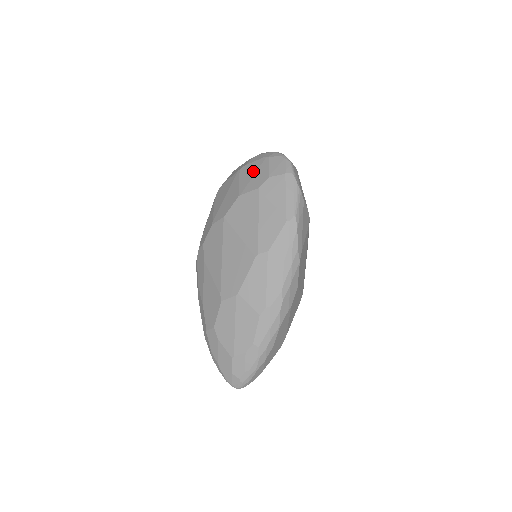
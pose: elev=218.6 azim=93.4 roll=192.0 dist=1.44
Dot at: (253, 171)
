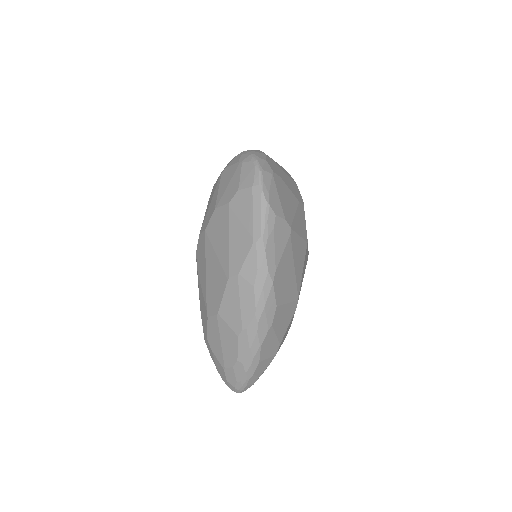
Dot at: (229, 179)
